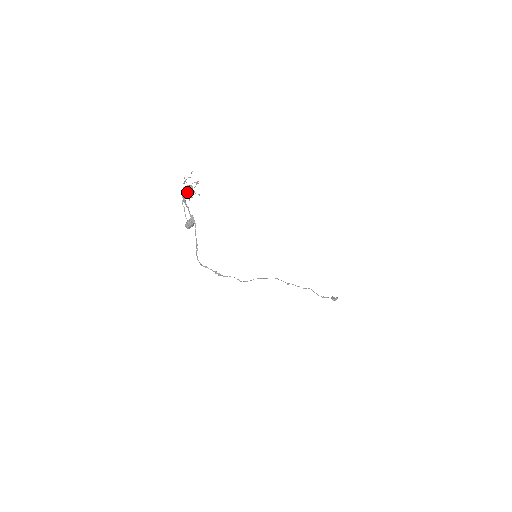
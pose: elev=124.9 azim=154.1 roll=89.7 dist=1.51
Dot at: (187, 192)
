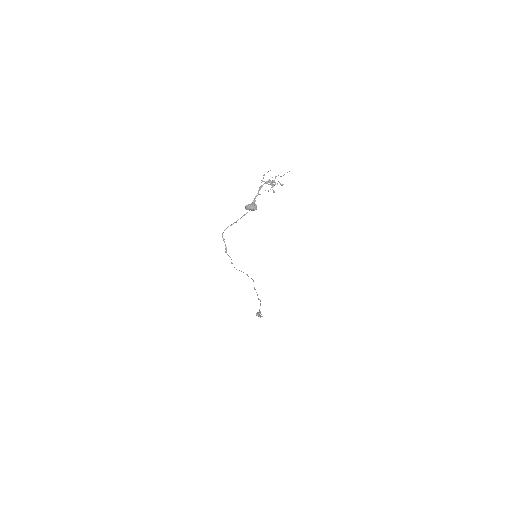
Dot at: occluded
